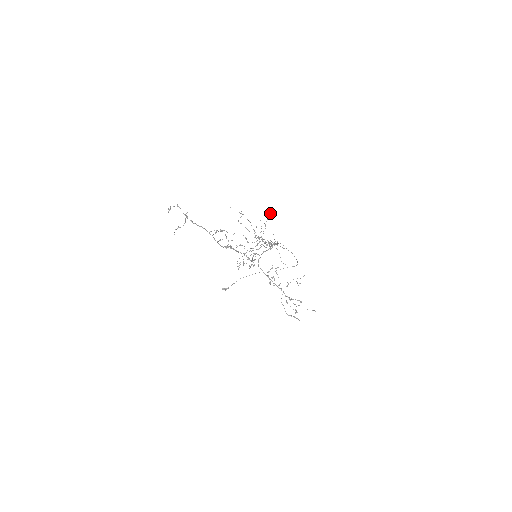
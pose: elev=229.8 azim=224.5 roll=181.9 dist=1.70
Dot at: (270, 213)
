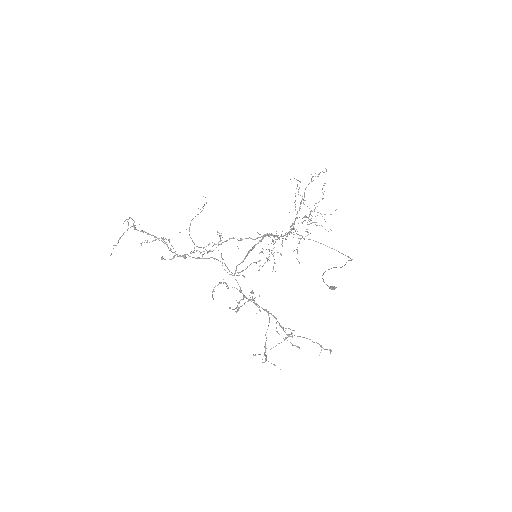
Dot at: occluded
